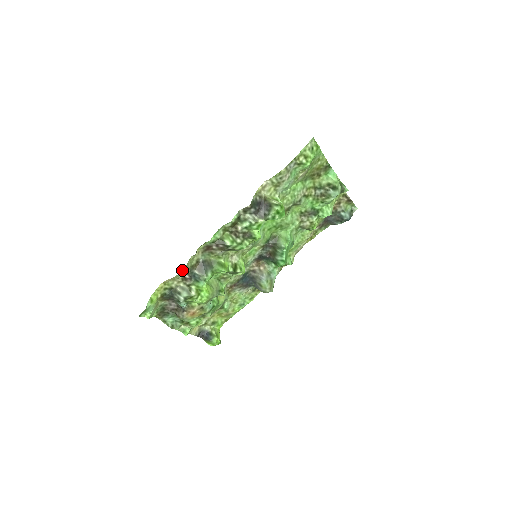
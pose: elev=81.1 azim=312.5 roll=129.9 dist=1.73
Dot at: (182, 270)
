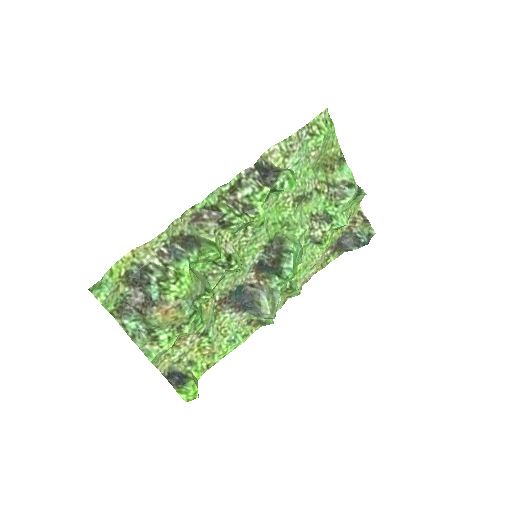
Dot at: (160, 234)
